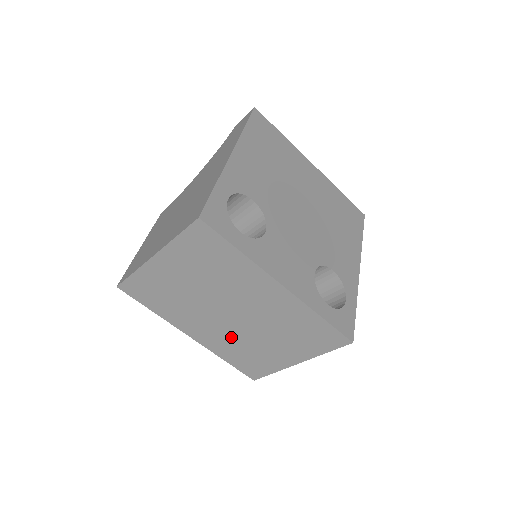
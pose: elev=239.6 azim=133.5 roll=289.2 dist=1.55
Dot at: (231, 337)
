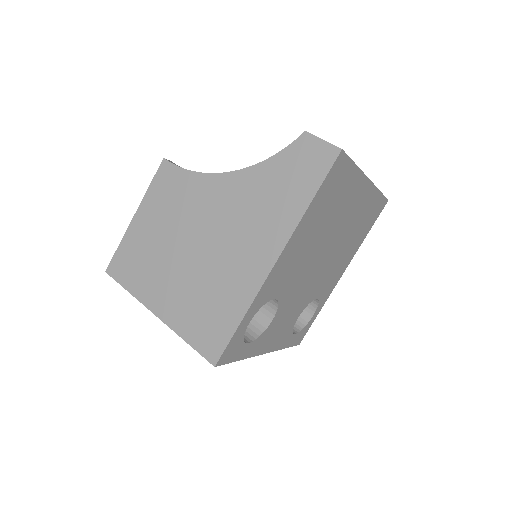
Dot at: occluded
